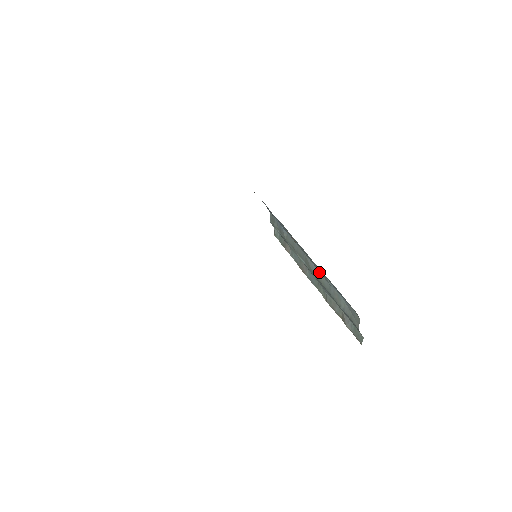
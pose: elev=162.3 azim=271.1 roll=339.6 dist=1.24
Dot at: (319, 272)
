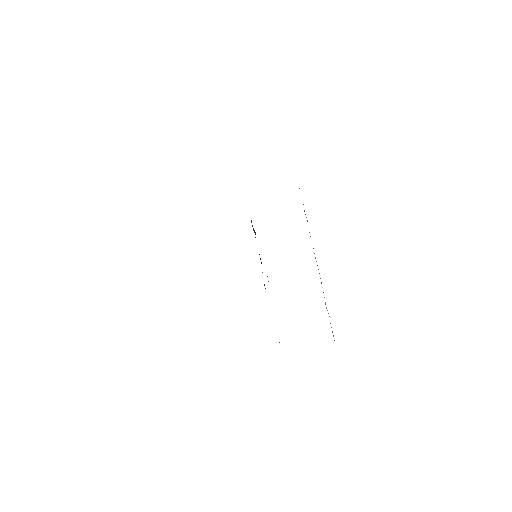
Dot at: occluded
